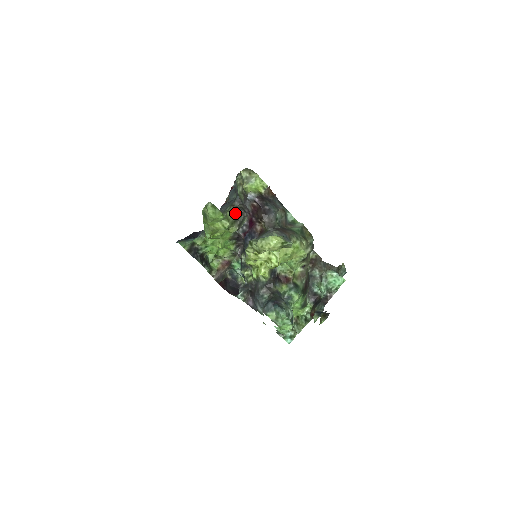
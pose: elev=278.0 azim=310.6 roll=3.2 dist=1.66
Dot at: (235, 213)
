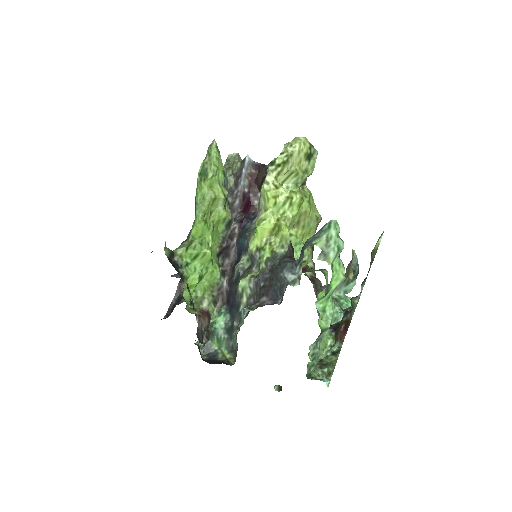
Dot at: occluded
